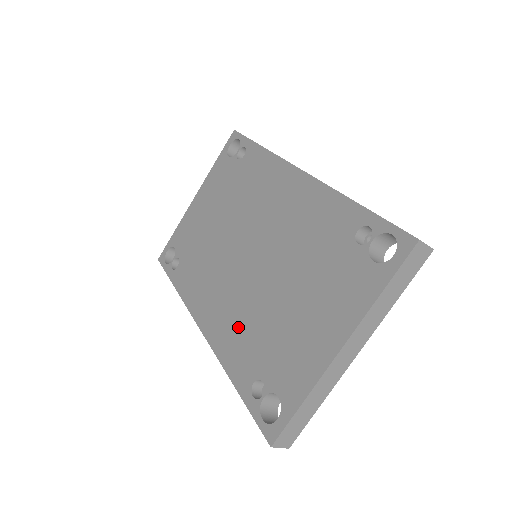
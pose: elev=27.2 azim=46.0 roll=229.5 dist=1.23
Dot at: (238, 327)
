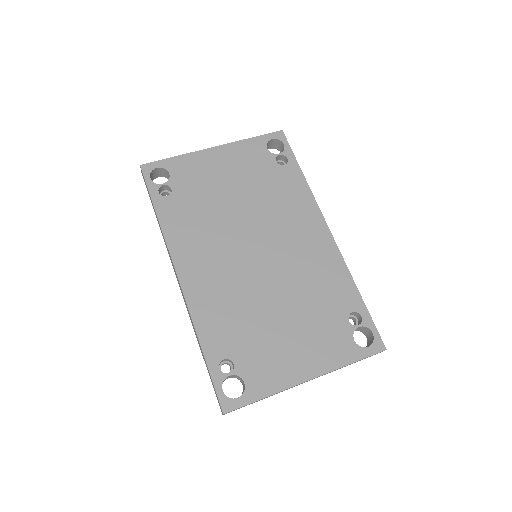
Dot at: (224, 306)
